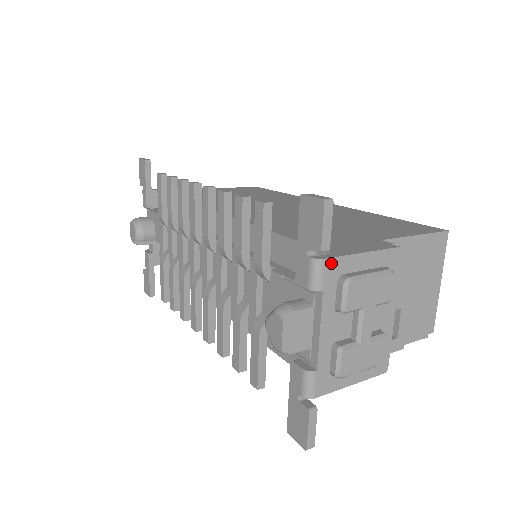
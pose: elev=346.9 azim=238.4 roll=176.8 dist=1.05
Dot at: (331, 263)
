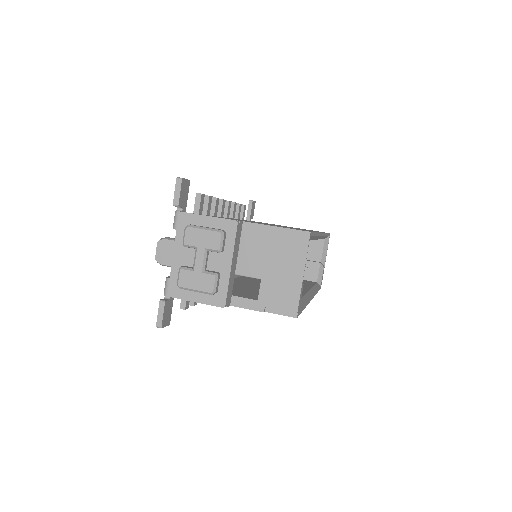
Dot at: (183, 215)
